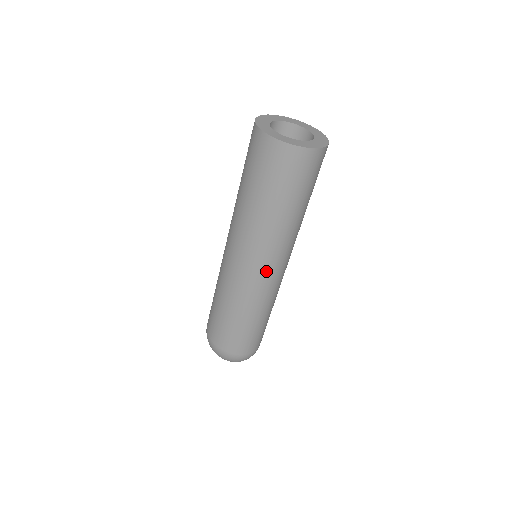
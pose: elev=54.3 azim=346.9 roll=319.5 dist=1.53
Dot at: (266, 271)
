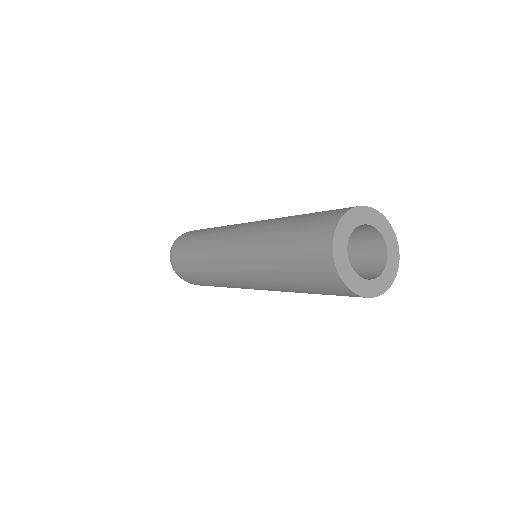
Dot at: occluded
